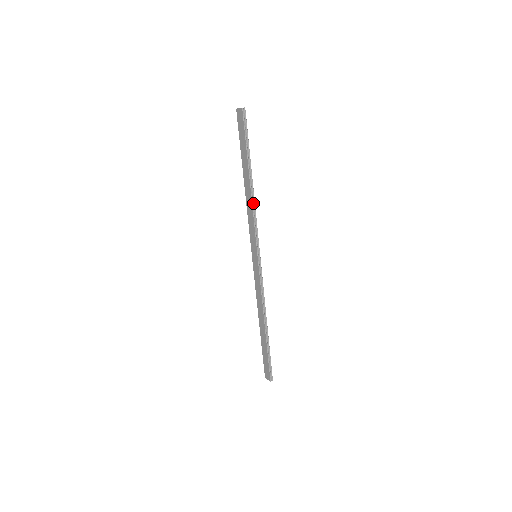
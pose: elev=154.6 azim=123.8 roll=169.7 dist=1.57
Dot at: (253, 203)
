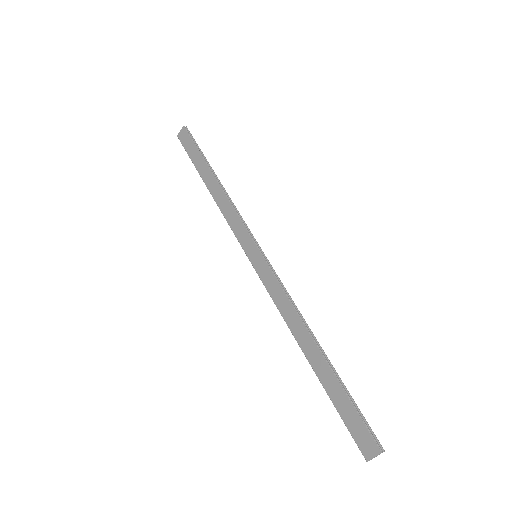
Dot at: (227, 197)
